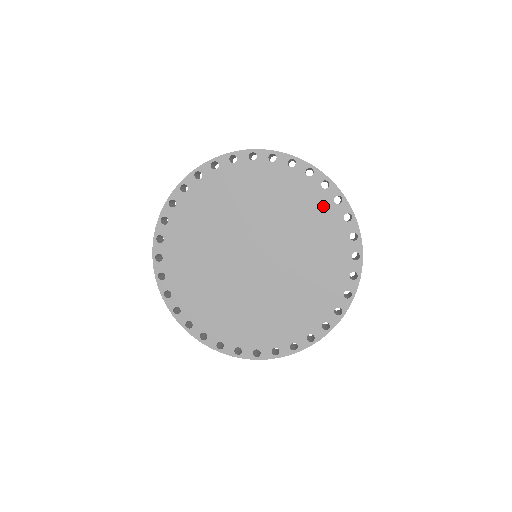
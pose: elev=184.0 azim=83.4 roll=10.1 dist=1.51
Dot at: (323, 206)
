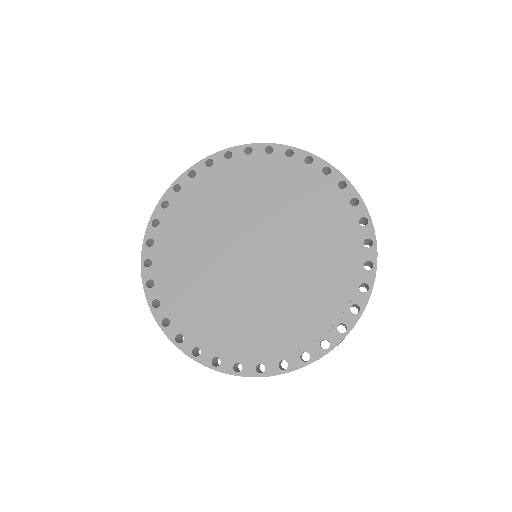
Dot at: (337, 206)
